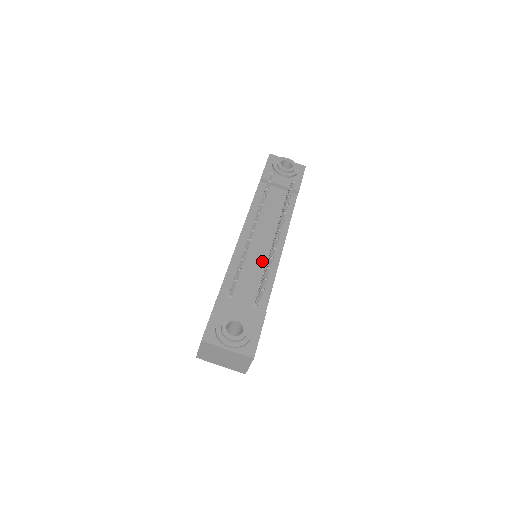
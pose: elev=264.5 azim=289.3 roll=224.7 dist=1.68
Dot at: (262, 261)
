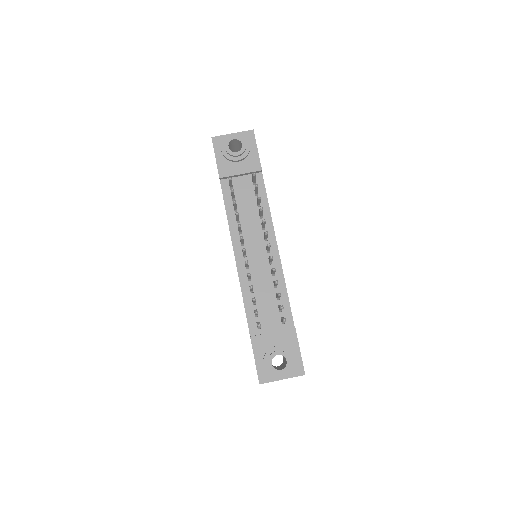
Dot at: (267, 275)
